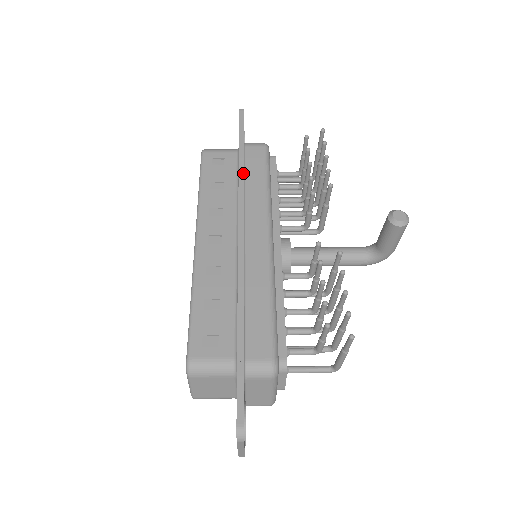
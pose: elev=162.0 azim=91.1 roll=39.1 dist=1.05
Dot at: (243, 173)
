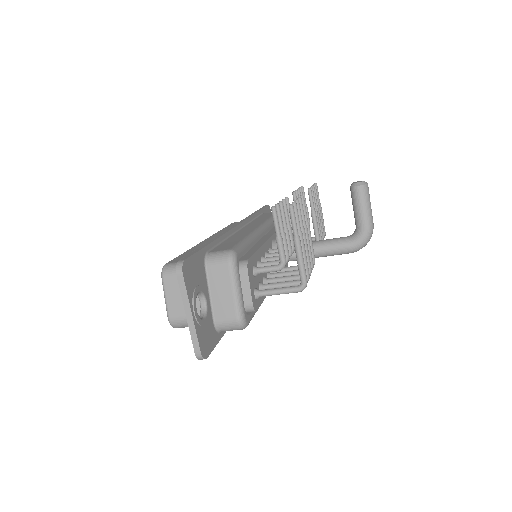
Dot at: (253, 214)
